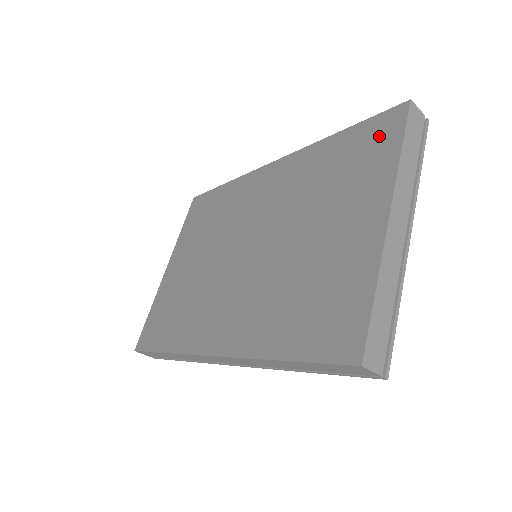
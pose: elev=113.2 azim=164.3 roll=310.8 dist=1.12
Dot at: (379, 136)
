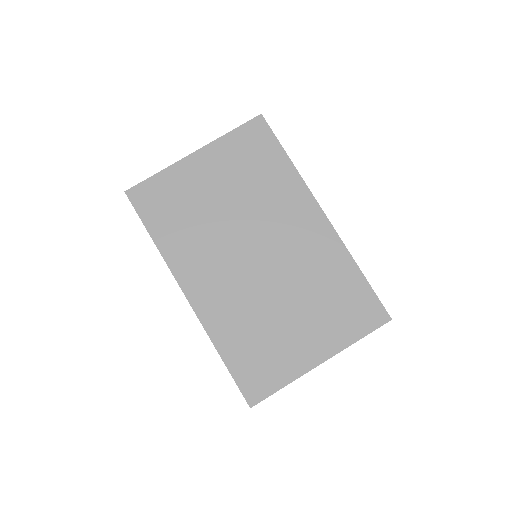
Dot at: (365, 314)
